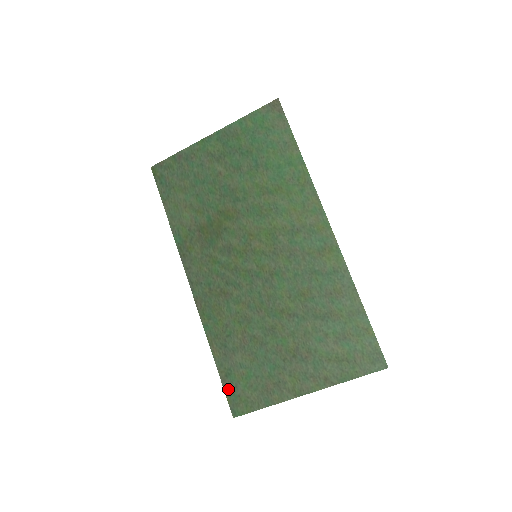
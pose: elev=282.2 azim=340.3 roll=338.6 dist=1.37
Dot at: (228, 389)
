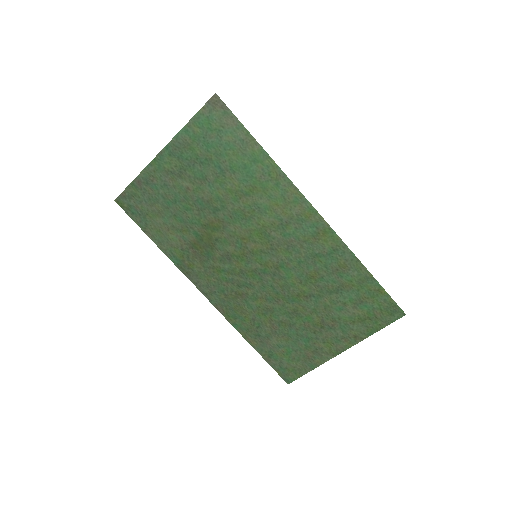
Dot at: (275, 366)
